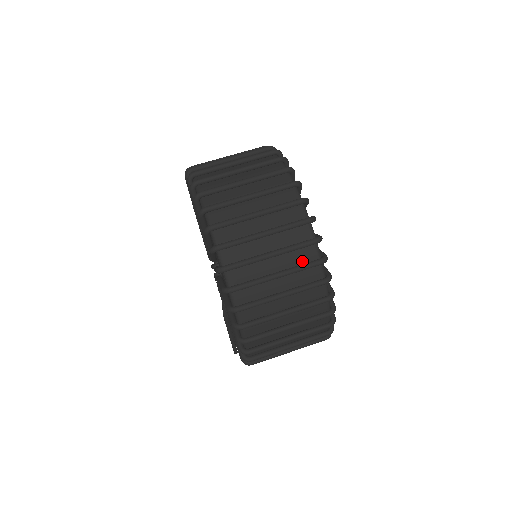
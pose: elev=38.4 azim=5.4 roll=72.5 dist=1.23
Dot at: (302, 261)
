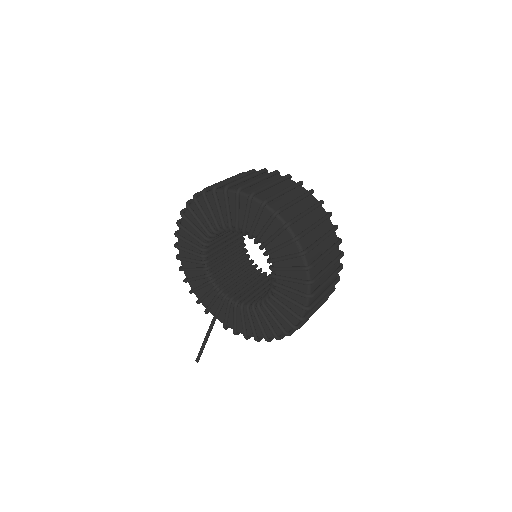
Dot at: (332, 242)
